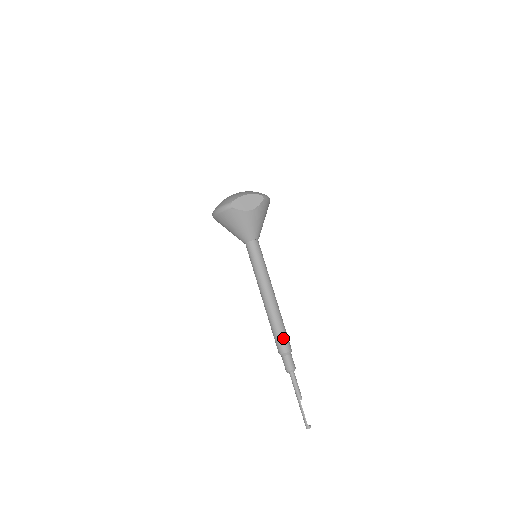
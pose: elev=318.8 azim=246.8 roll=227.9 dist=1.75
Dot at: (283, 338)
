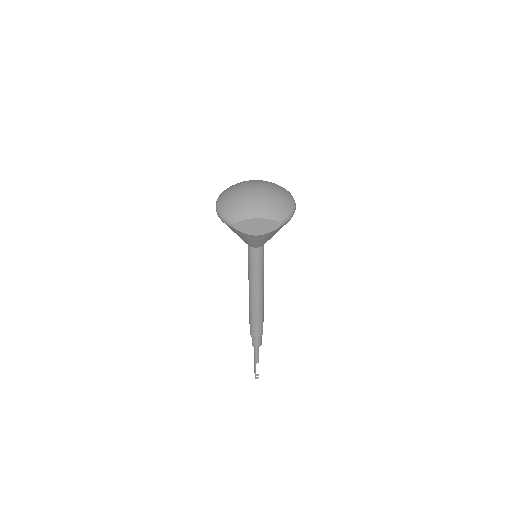
Dot at: (256, 328)
